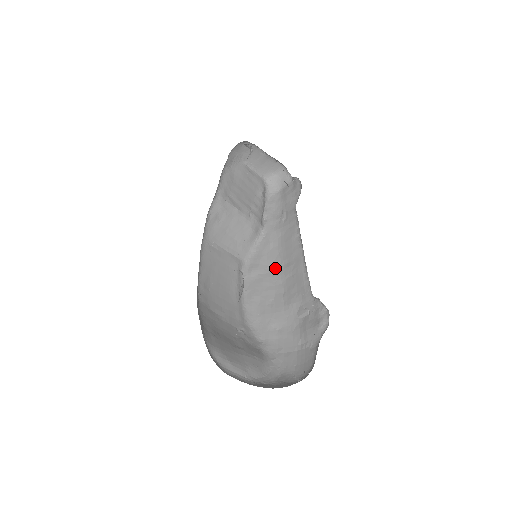
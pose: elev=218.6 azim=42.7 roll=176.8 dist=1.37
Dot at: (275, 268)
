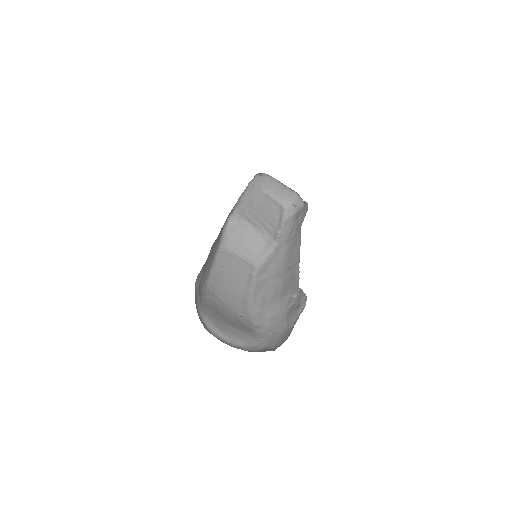
Dot at: (279, 272)
